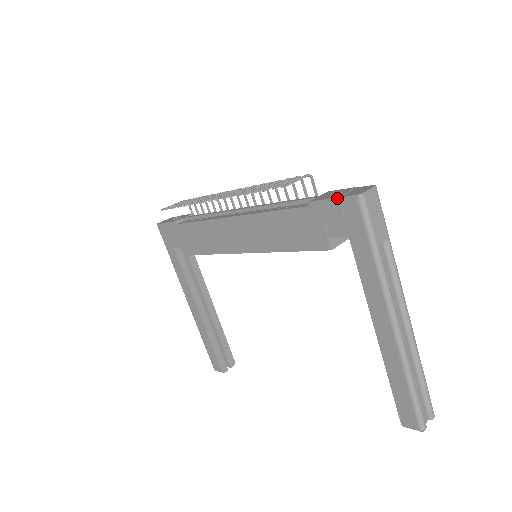
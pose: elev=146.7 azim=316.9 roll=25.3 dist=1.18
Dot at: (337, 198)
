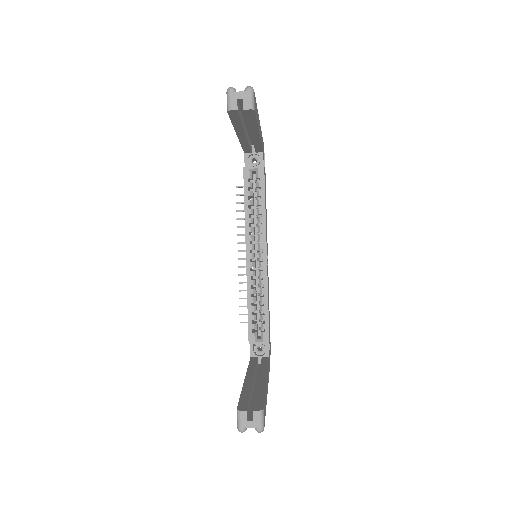
Dot at: occluded
